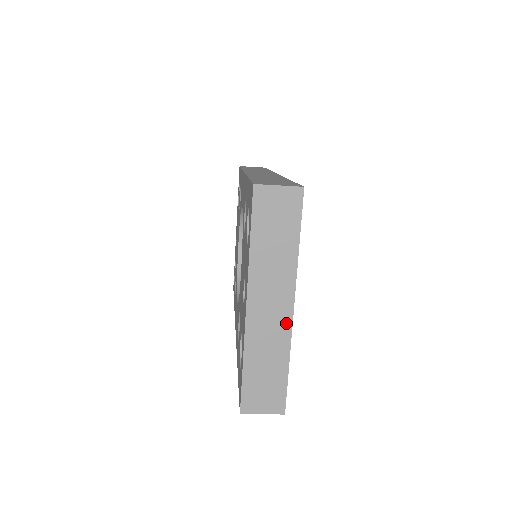
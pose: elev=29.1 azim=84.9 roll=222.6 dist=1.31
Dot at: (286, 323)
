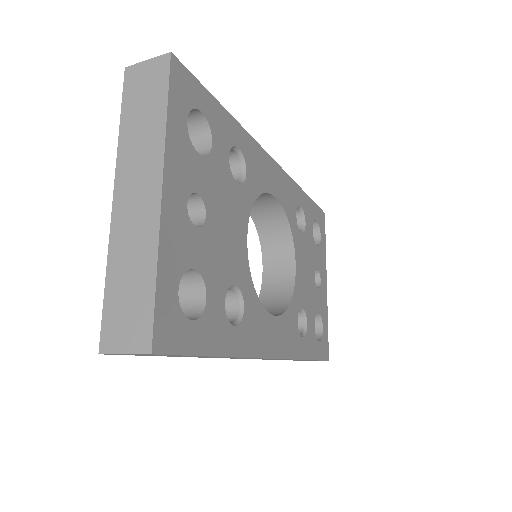
Dot at: (153, 212)
